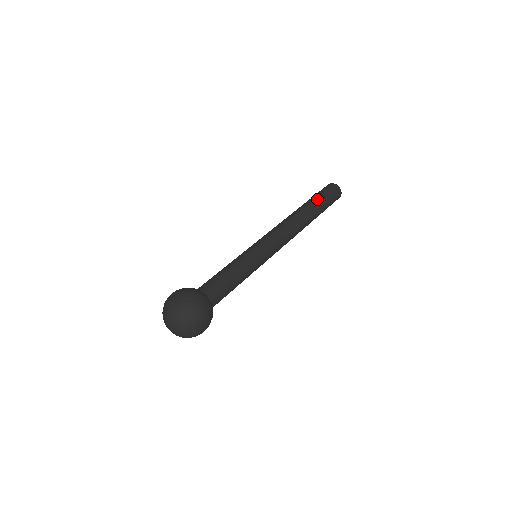
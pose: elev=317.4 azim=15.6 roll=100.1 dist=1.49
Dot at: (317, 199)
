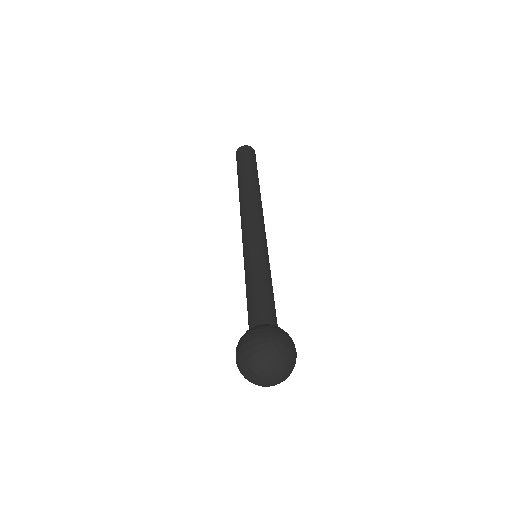
Dot at: (254, 170)
